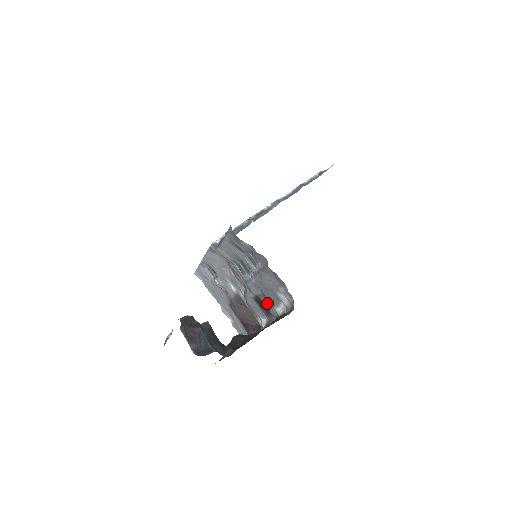
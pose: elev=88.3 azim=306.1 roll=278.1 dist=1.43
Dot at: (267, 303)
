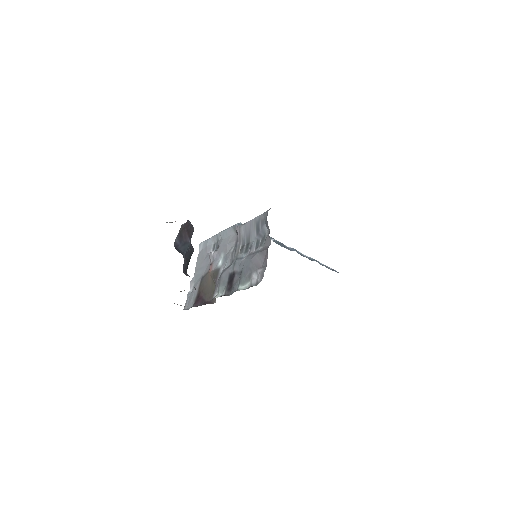
Dot at: (237, 280)
